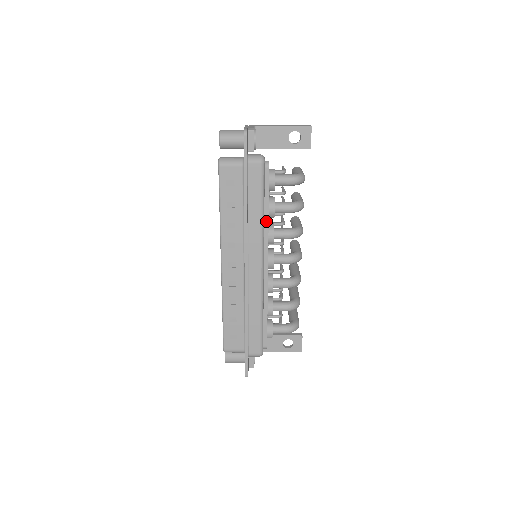
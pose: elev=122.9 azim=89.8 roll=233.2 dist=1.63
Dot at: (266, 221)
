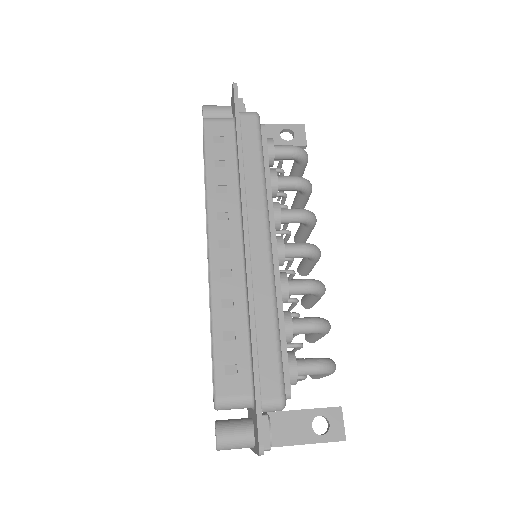
Dot at: (268, 187)
